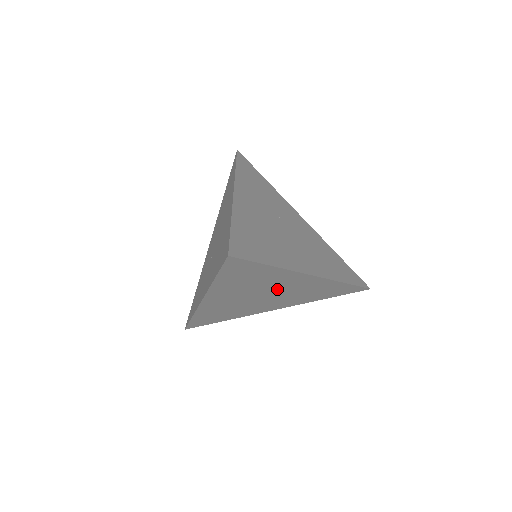
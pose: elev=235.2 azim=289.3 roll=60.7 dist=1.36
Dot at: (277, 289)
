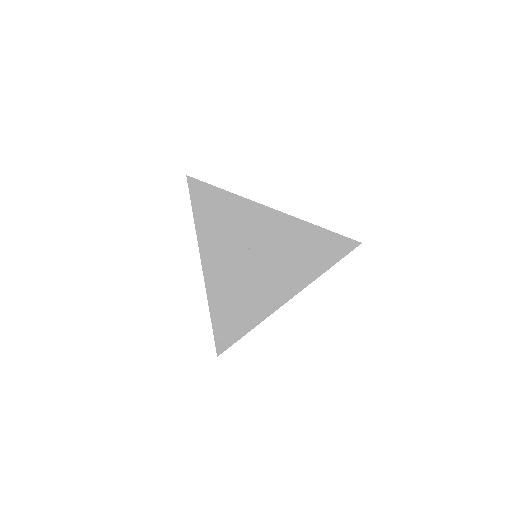
Dot at: occluded
